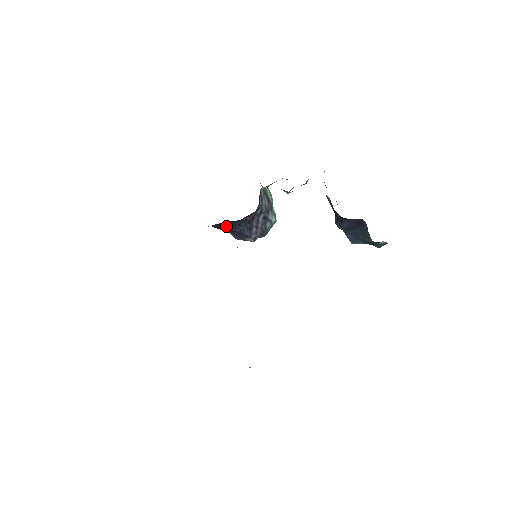
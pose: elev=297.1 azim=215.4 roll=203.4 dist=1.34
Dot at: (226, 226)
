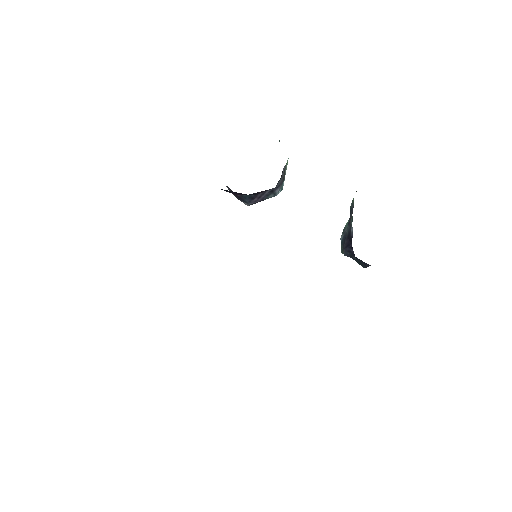
Dot at: (230, 191)
